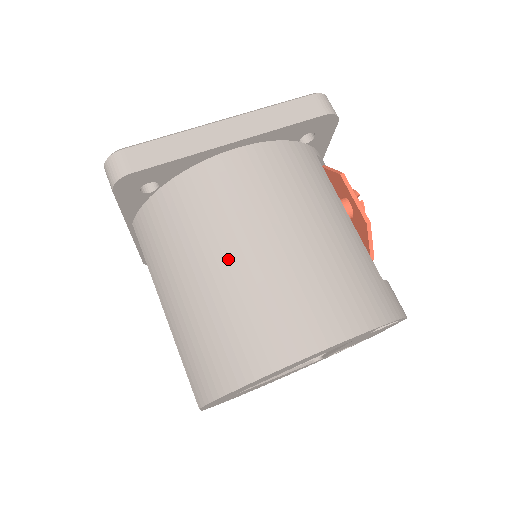
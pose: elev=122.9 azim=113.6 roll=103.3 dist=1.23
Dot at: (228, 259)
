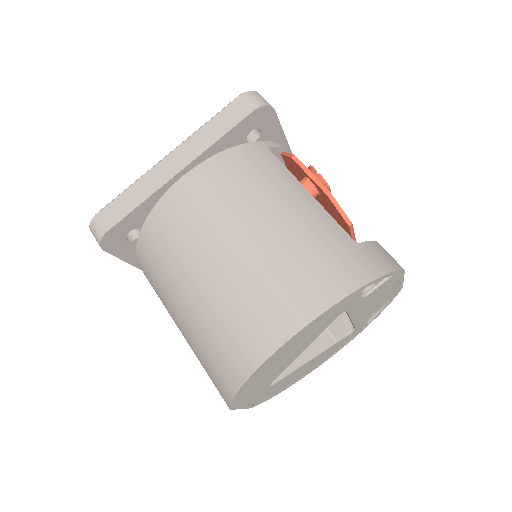
Dot at: (201, 276)
